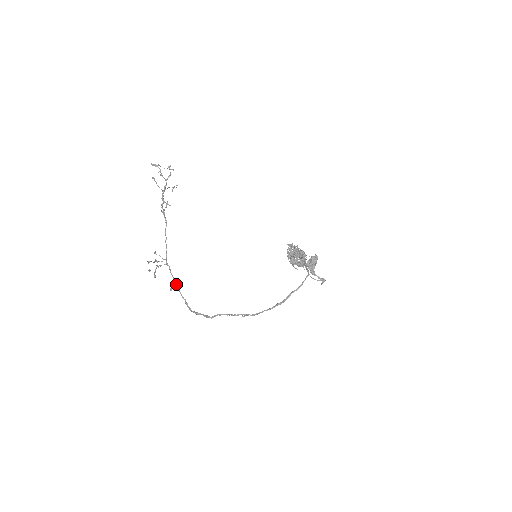
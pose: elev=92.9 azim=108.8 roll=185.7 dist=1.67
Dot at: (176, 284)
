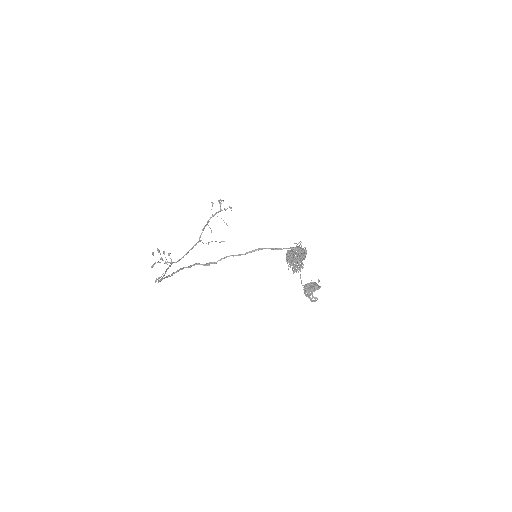
Dot at: (165, 272)
